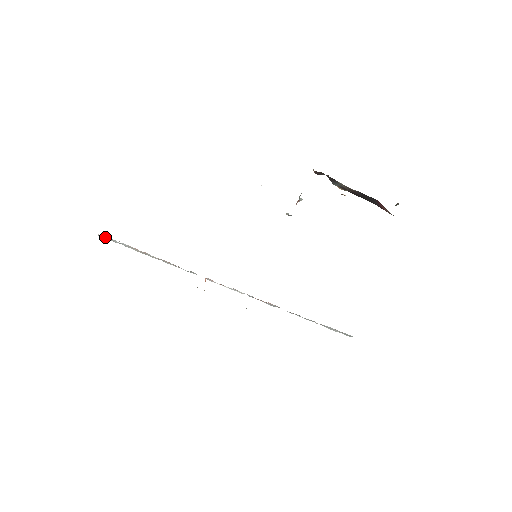
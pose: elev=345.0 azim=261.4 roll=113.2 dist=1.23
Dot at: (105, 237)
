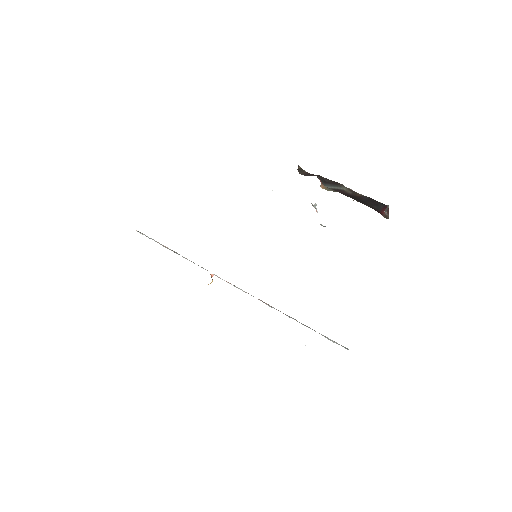
Dot at: (141, 233)
